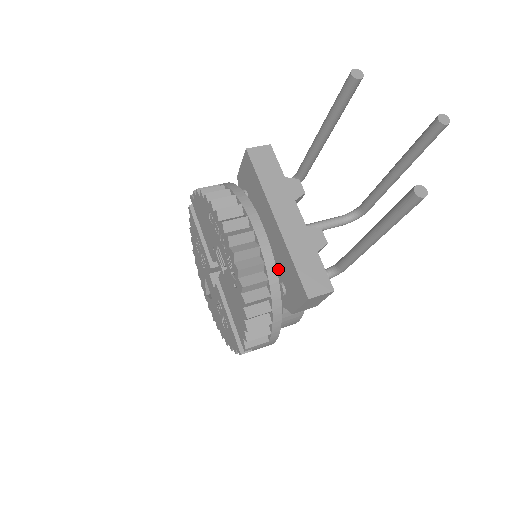
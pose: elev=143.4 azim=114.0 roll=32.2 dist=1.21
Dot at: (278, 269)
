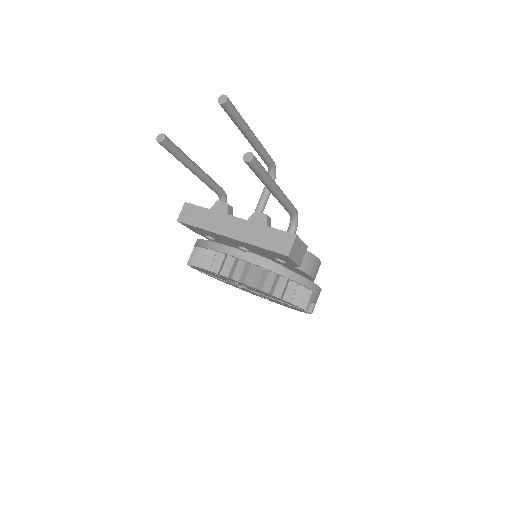
Dot at: occluded
